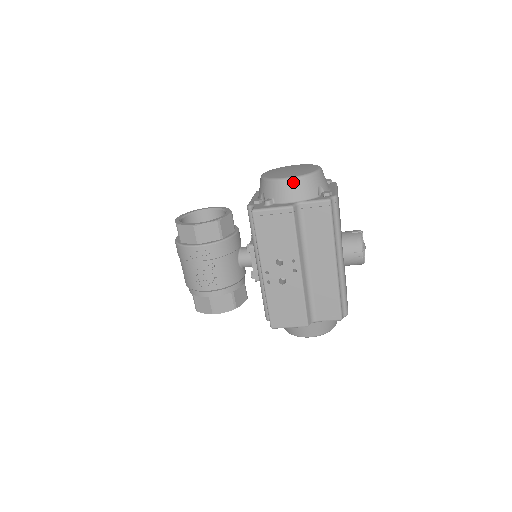
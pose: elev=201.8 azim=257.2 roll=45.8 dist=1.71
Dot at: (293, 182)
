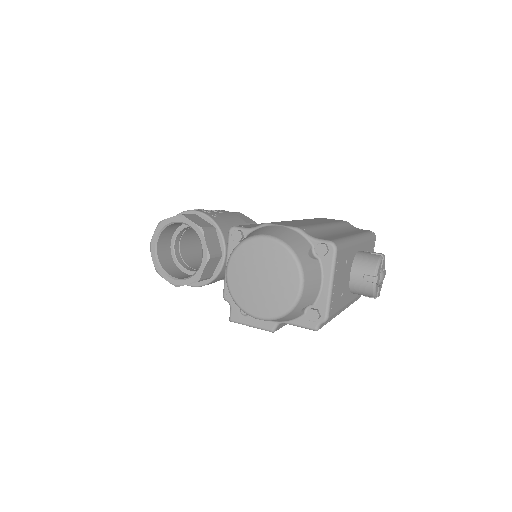
Dot at: occluded
